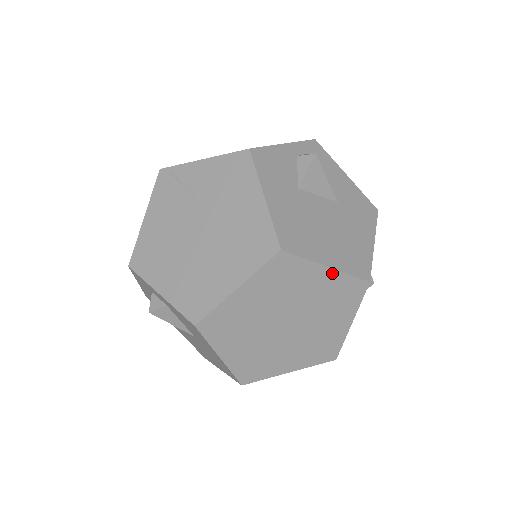
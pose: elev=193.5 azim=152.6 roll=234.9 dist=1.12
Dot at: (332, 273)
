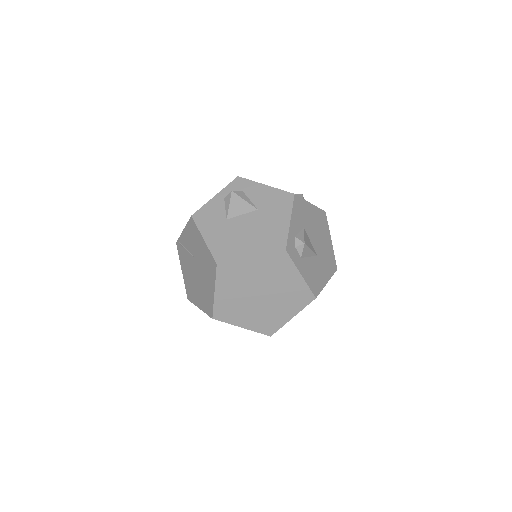
Dot at: (257, 259)
